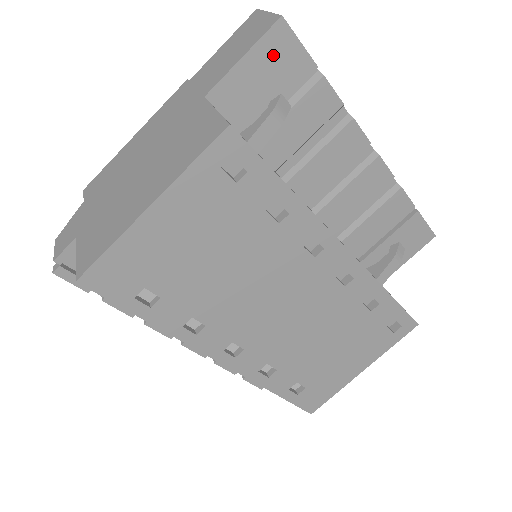
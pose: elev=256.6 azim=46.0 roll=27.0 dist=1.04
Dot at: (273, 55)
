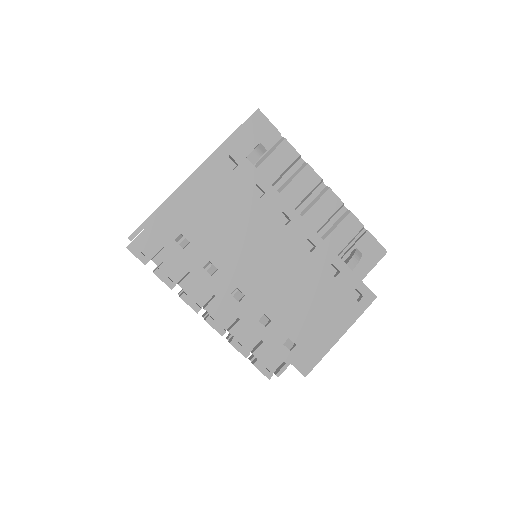
Dot at: (255, 127)
